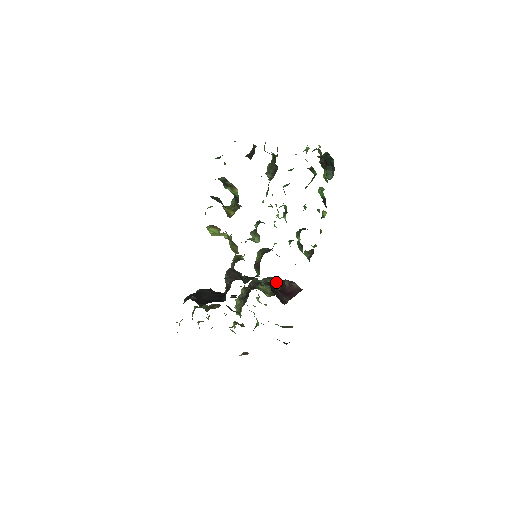
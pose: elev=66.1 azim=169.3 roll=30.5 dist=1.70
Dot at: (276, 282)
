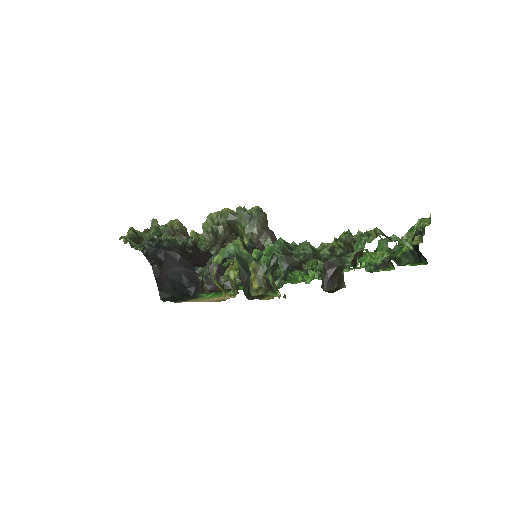
Dot at: (263, 230)
